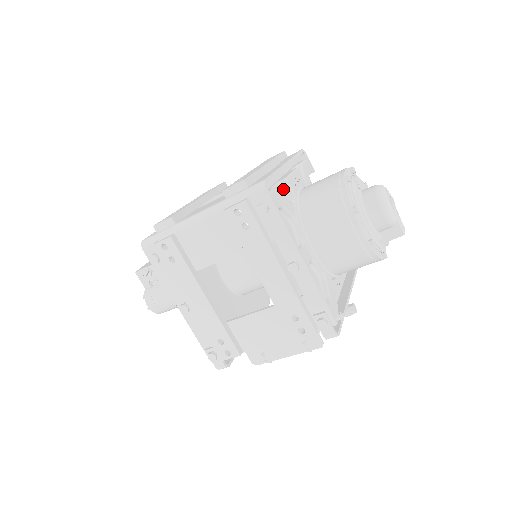
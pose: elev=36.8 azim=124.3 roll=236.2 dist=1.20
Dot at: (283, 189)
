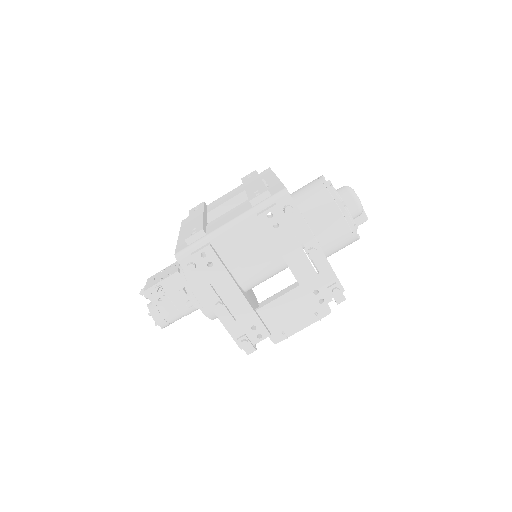
Dot at: occluded
